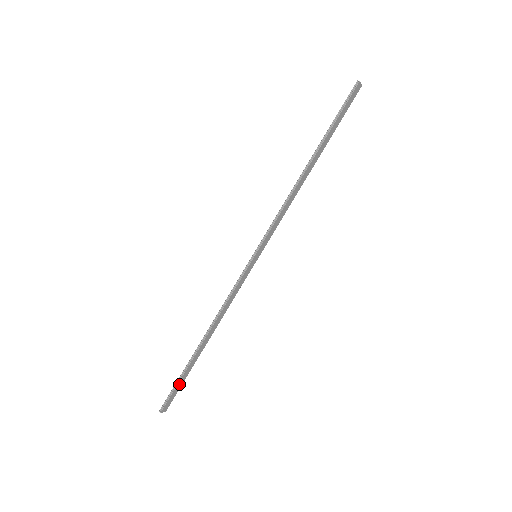
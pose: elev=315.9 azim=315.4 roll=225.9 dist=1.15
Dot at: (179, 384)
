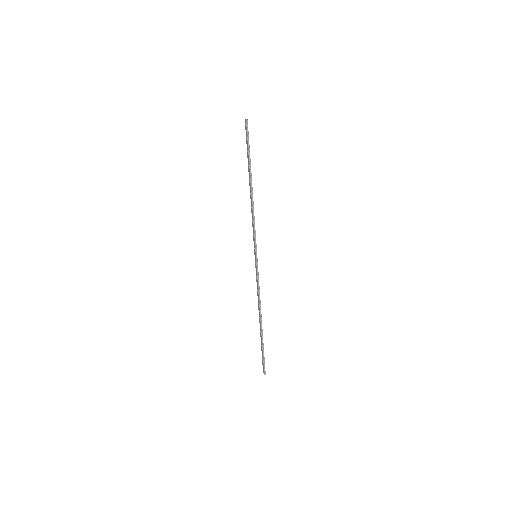
Dot at: (263, 353)
